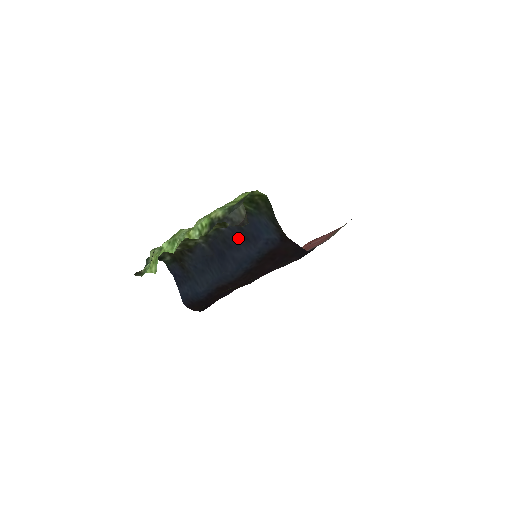
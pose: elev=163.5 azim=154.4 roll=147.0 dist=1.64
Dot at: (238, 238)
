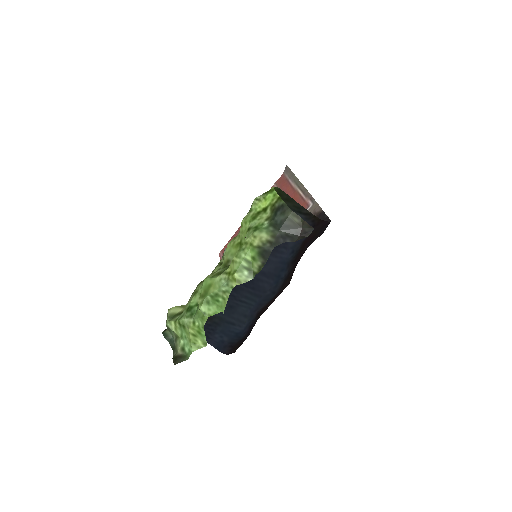
Dot at: occluded
